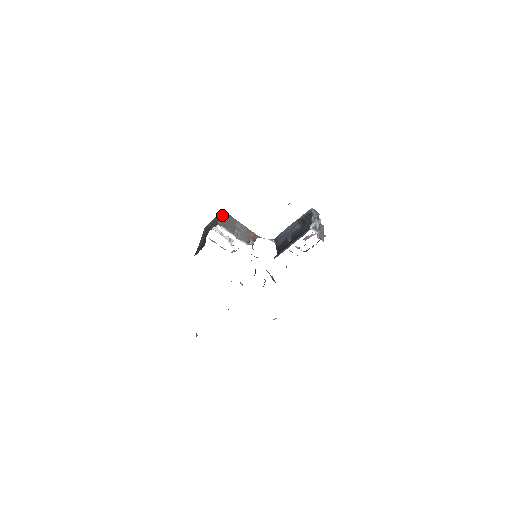
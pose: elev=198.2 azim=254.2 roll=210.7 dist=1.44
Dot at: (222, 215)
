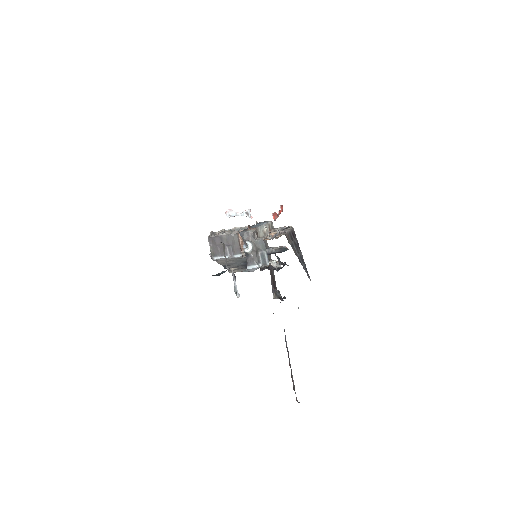
Dot at: (209, 244)
